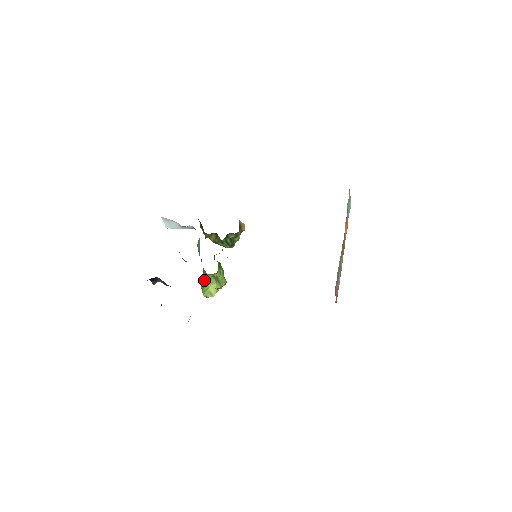
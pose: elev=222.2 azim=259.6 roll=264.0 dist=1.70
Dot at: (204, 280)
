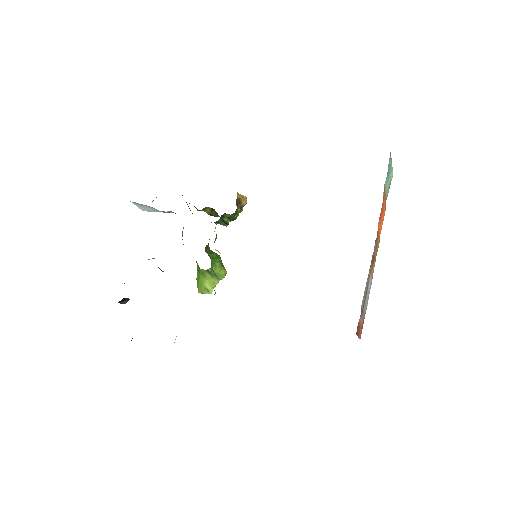
Dot at: (198, 272)
